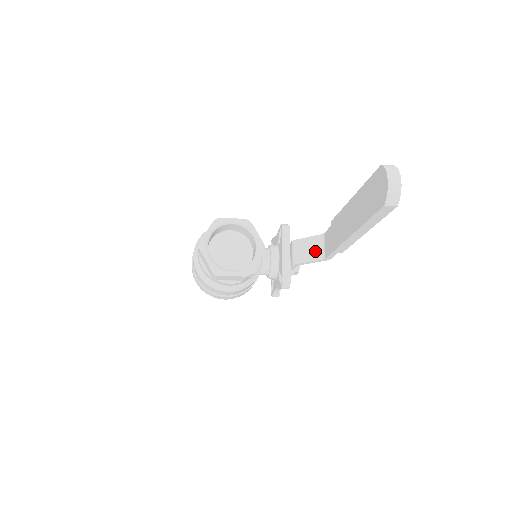
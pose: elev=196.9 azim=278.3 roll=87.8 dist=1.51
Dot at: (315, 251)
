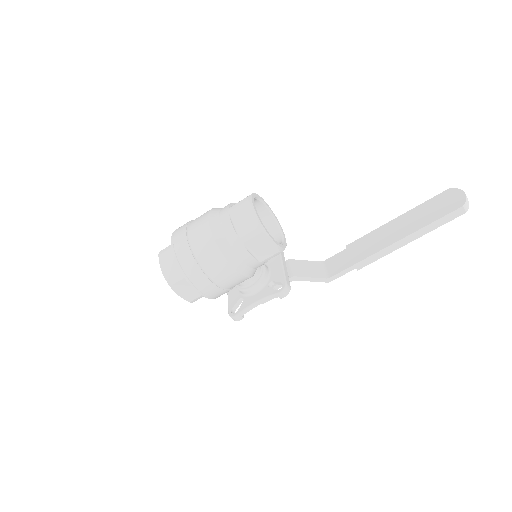
Dot at: (316, 271)
